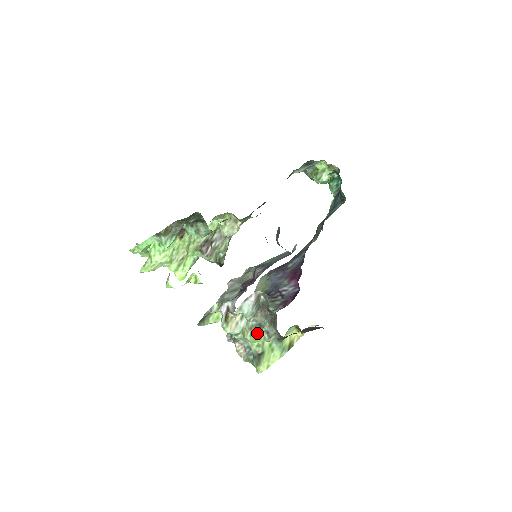
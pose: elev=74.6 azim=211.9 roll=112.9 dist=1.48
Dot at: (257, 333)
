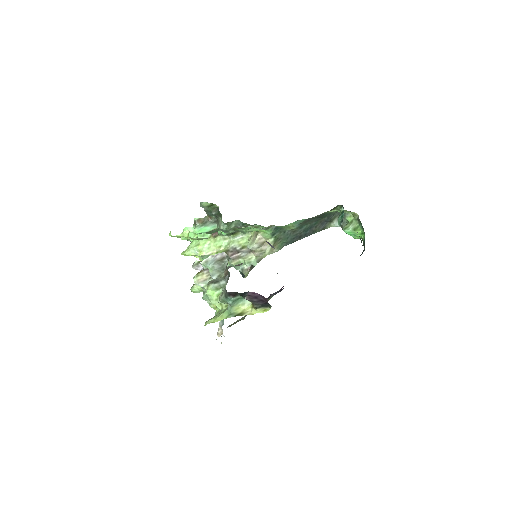
Dot at: (211, 285)
